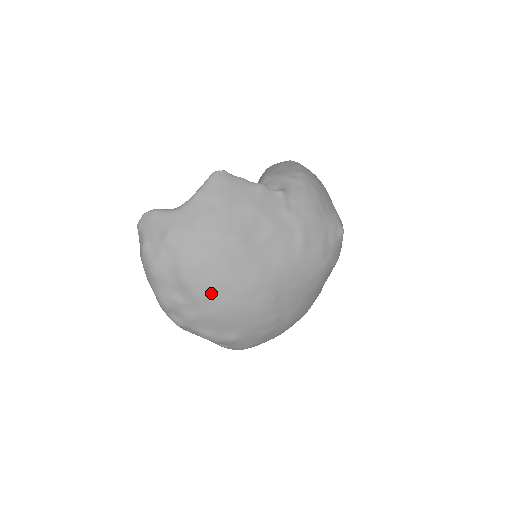
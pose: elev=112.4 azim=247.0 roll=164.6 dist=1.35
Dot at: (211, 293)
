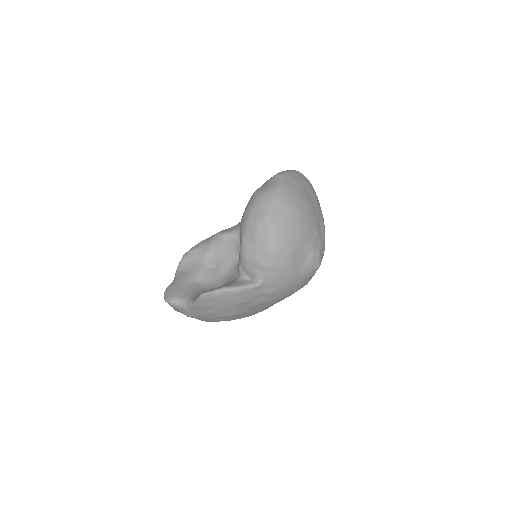
Dot at: occluded
